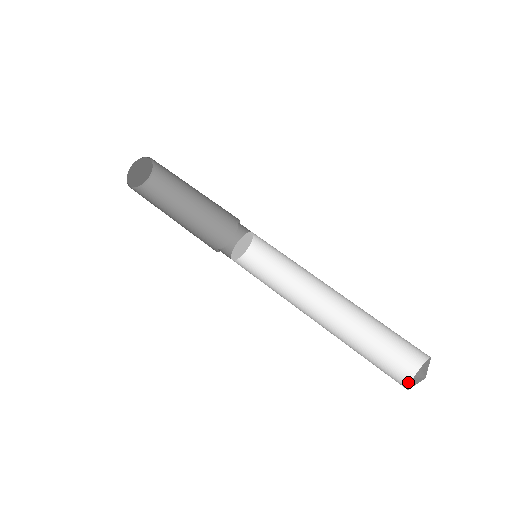
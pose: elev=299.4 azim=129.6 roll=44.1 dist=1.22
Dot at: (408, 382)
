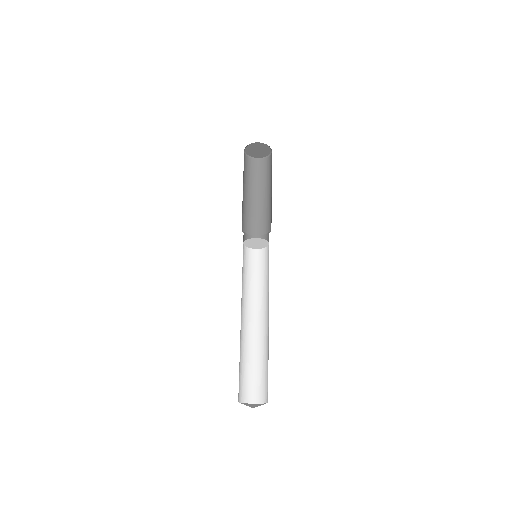
Dot at: (261, 402)
